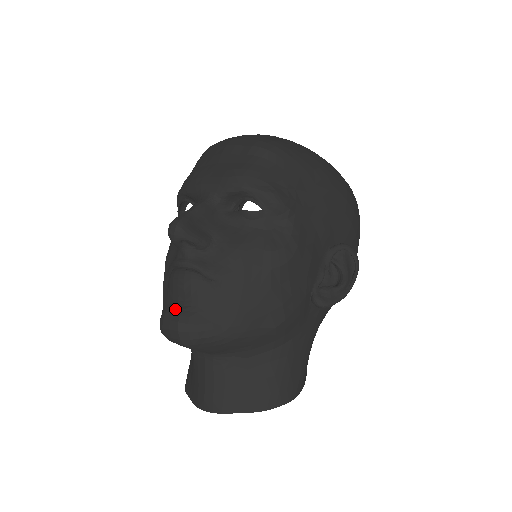
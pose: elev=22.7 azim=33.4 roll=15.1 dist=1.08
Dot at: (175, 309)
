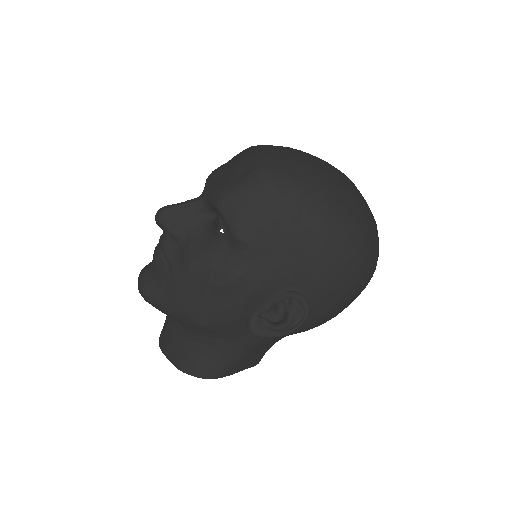
Dot at: (146, 269)
